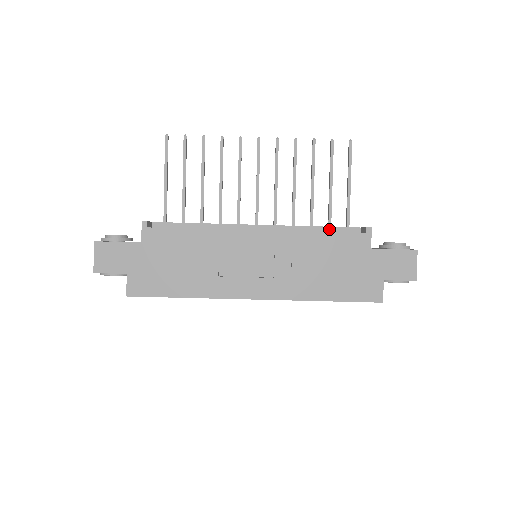
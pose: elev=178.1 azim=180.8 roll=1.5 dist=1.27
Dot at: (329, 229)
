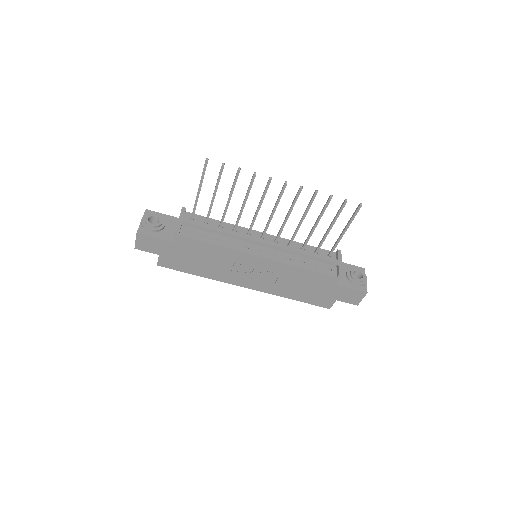
Dot at: (315, 258)
